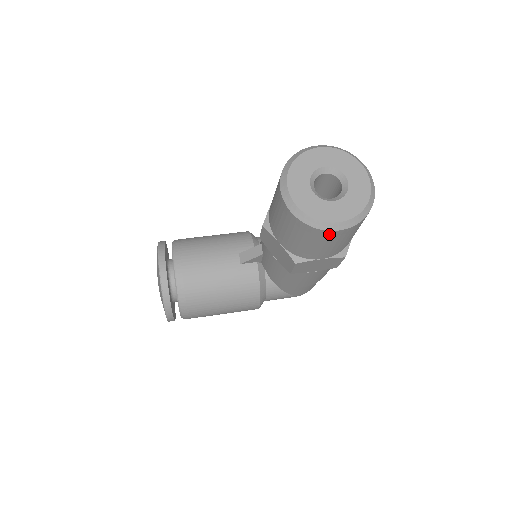
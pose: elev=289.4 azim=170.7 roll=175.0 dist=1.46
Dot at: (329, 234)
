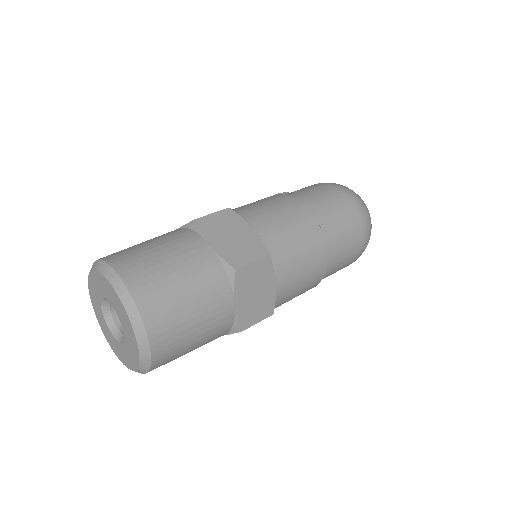
Dot at: occluded
